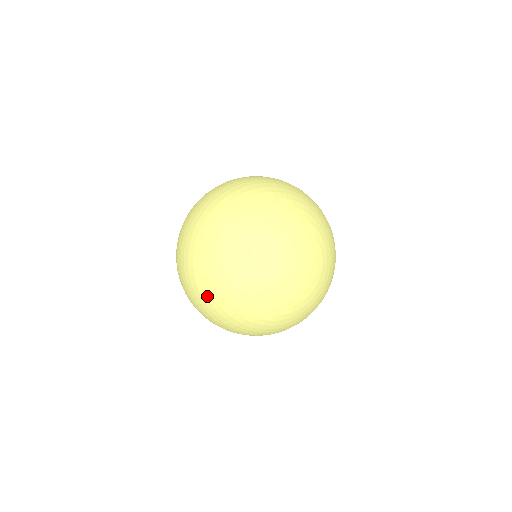
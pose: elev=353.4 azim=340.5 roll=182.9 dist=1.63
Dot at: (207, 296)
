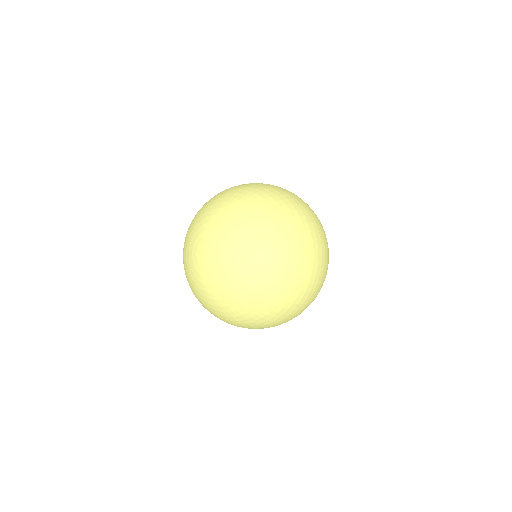
Dot at: (216, 316)
